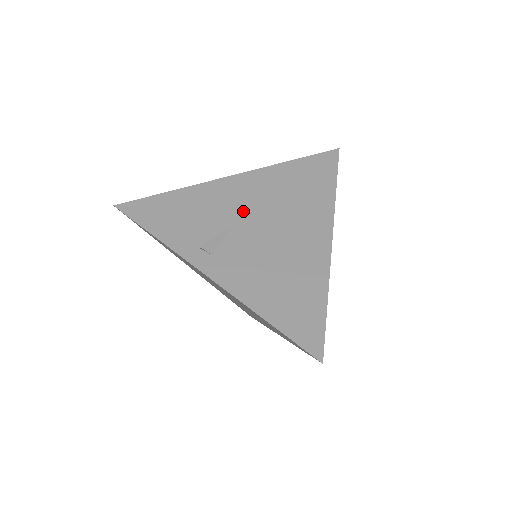
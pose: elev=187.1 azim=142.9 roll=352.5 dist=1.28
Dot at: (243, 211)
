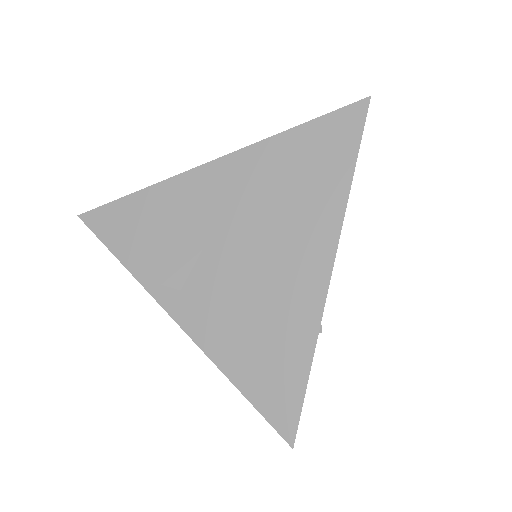
Dot at: (219, 223)
